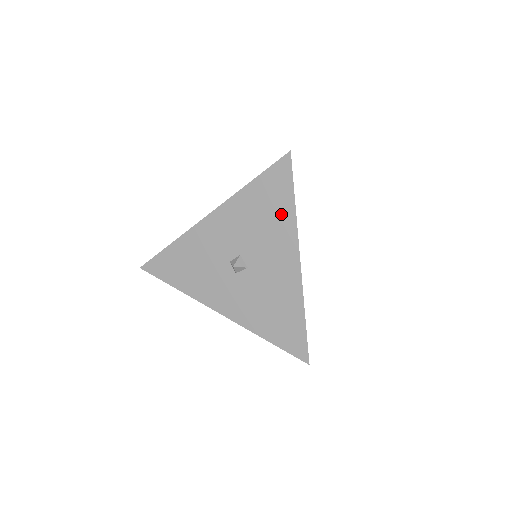
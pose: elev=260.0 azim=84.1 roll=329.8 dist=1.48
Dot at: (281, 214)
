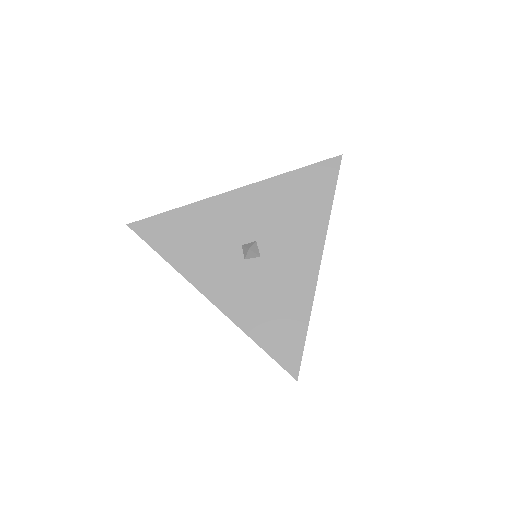
Dot at: (315, 211)
